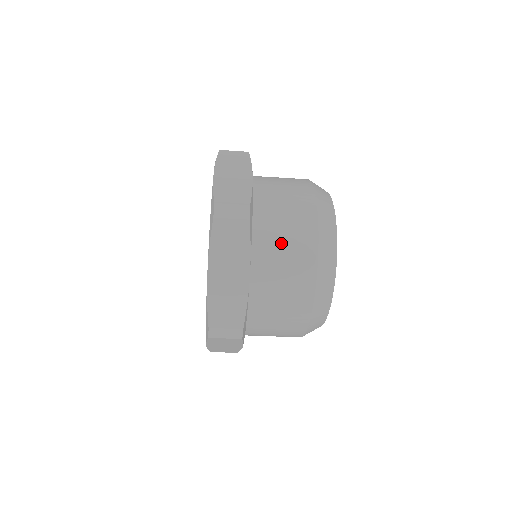
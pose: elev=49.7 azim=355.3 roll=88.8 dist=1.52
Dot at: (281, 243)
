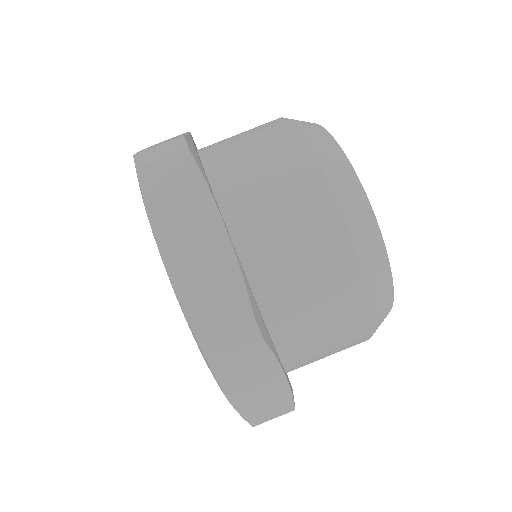
Dot at: (312, 313)
